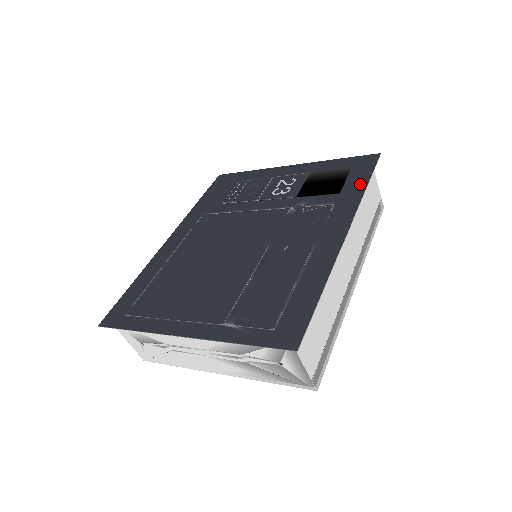
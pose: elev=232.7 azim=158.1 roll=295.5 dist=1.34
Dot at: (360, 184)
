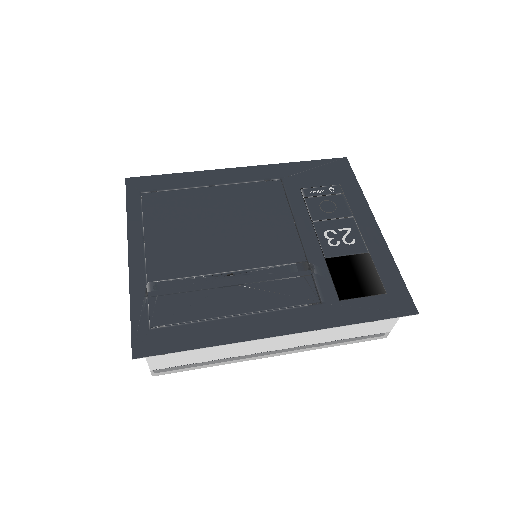
Dot at: (359, 315)
